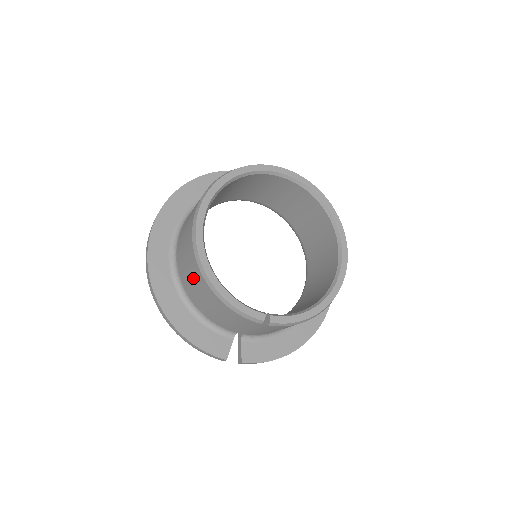
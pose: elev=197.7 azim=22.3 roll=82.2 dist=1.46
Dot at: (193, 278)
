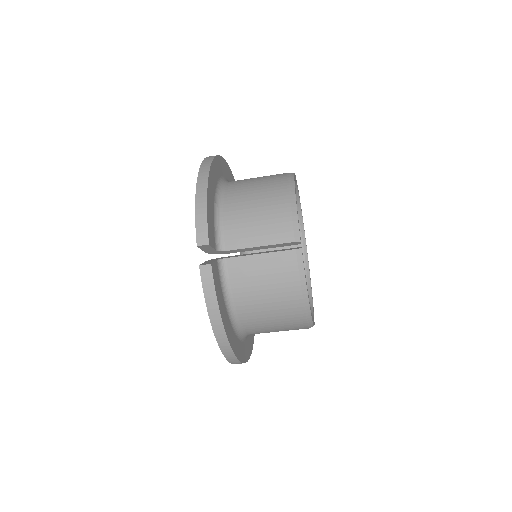
Dot at: (264, 182)
